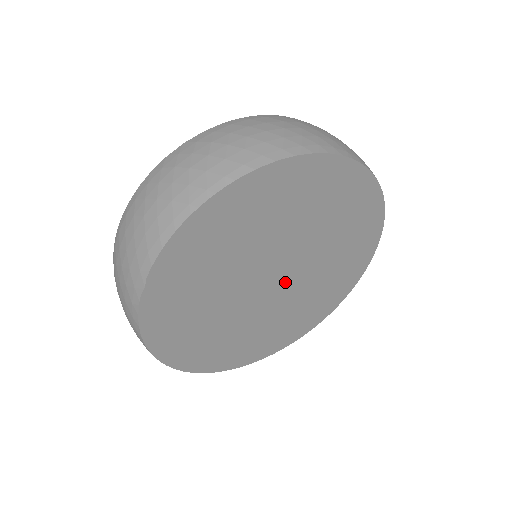
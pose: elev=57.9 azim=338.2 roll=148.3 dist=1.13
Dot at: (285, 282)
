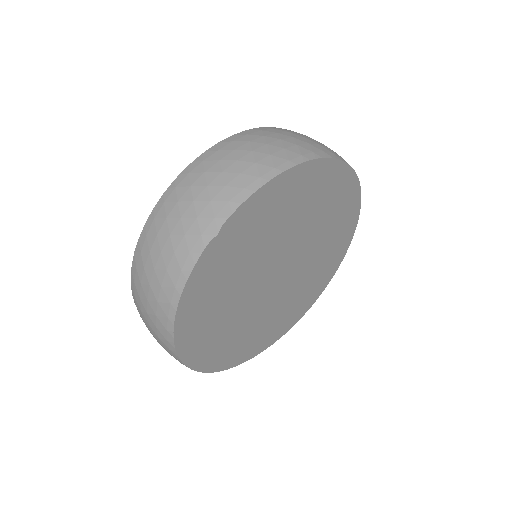
Dot at: (281, 282)
